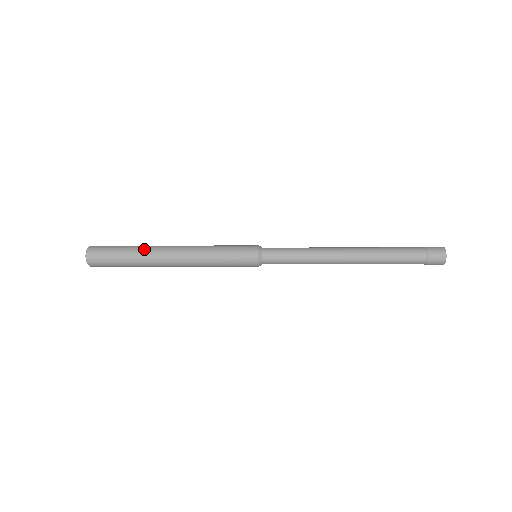
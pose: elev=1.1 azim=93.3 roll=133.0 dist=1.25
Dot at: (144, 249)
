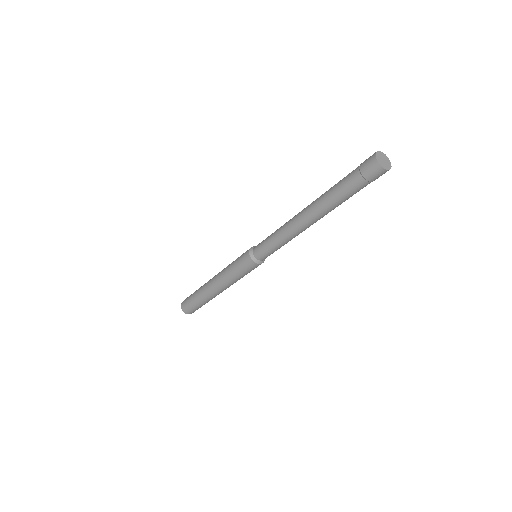
Dot at: (202, 286)
